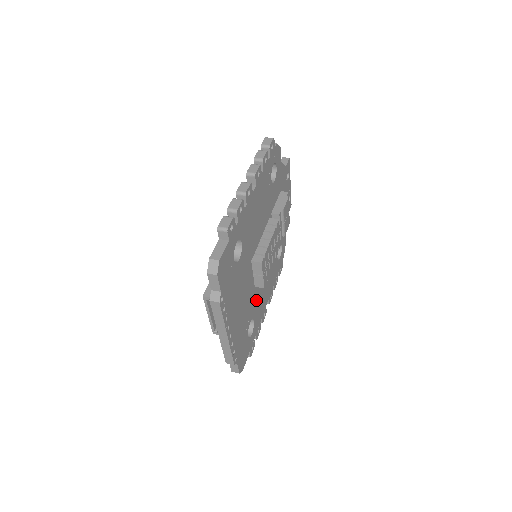
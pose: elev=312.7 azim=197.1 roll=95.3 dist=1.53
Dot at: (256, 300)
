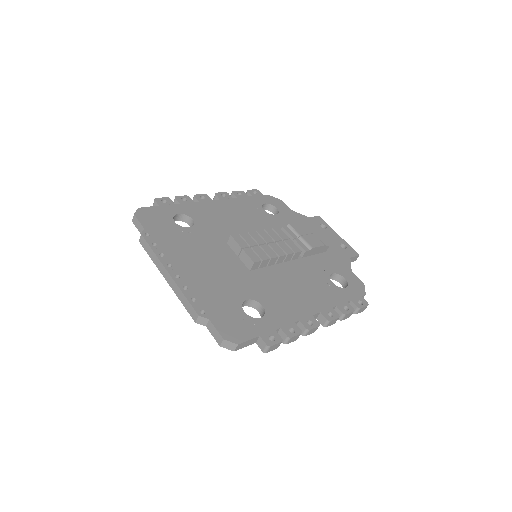
Dot at: (263, 288)
